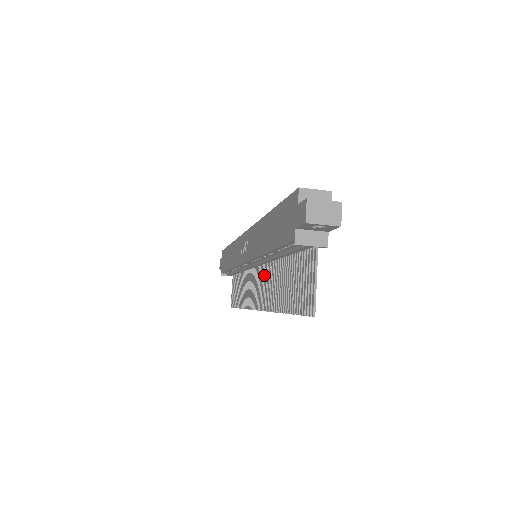
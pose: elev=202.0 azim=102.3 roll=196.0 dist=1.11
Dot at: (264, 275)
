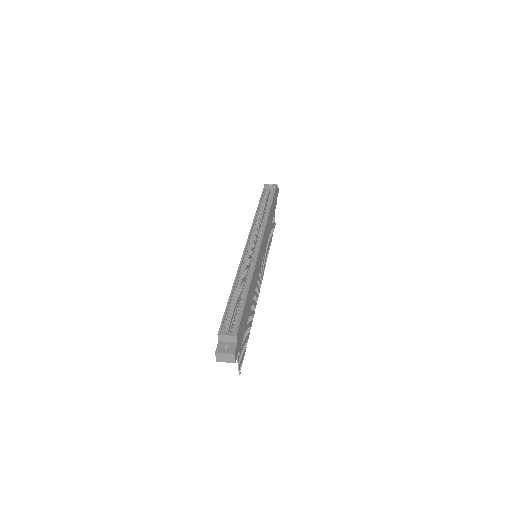
Dot at: occluded
